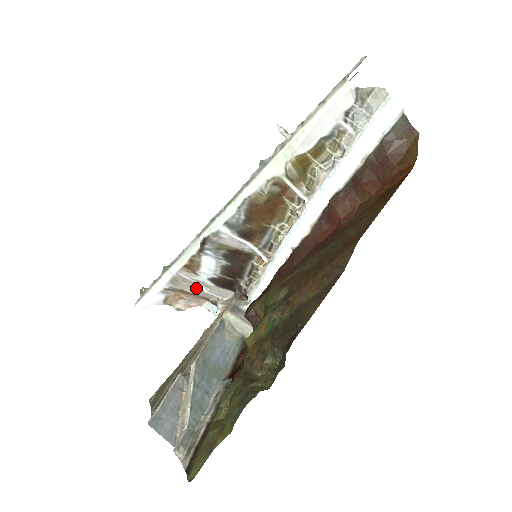
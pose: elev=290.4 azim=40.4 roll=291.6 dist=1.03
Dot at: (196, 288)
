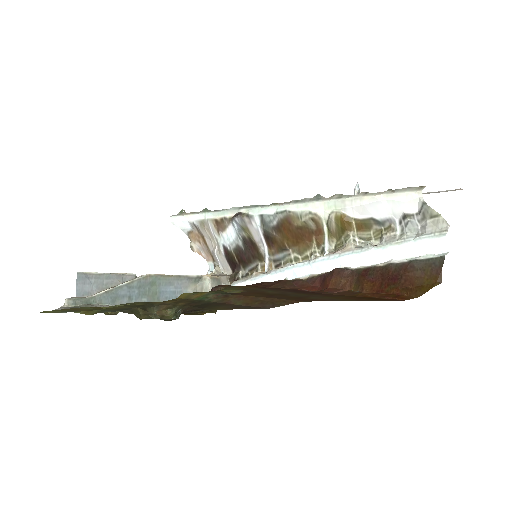
Dot at: (213, 244)
